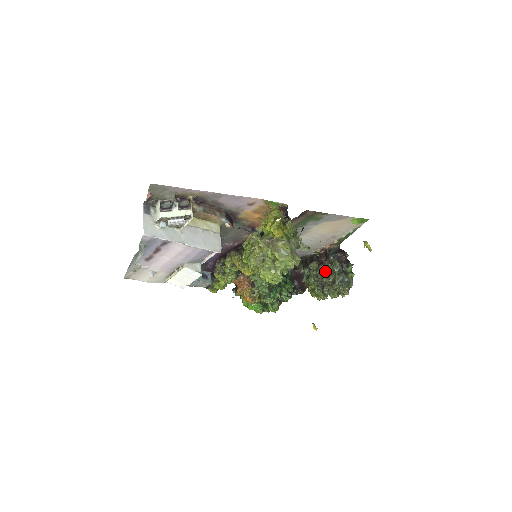
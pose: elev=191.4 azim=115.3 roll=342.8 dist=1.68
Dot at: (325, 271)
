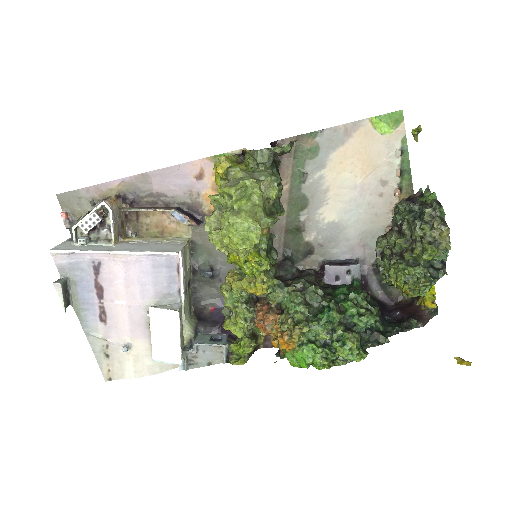
Dot at: (397, 234)
